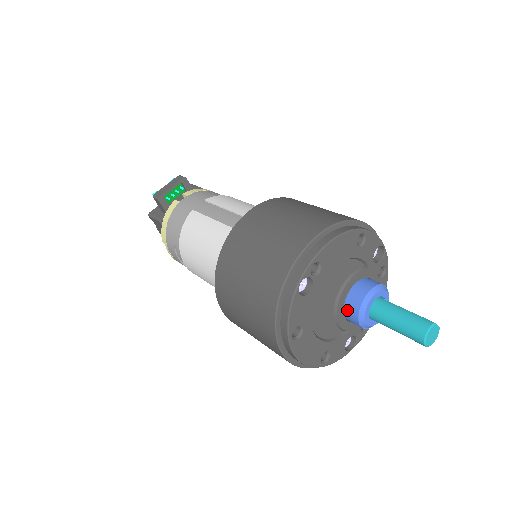
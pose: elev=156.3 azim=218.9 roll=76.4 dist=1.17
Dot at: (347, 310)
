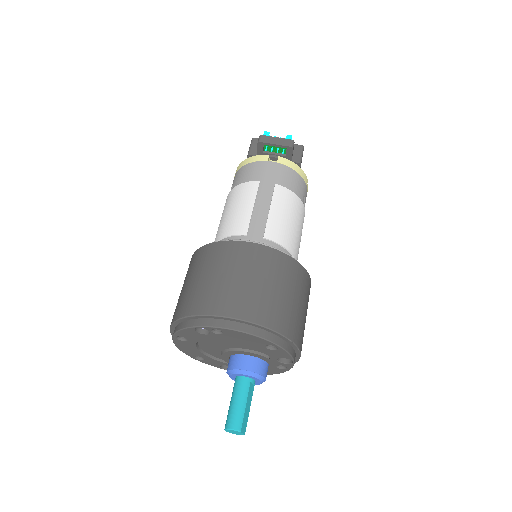
Dot at: (230, 359)
